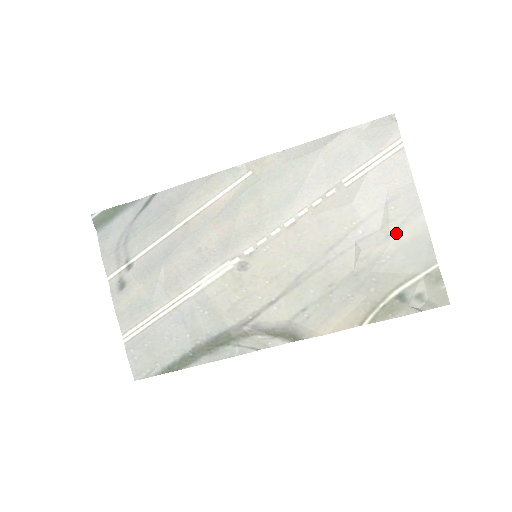
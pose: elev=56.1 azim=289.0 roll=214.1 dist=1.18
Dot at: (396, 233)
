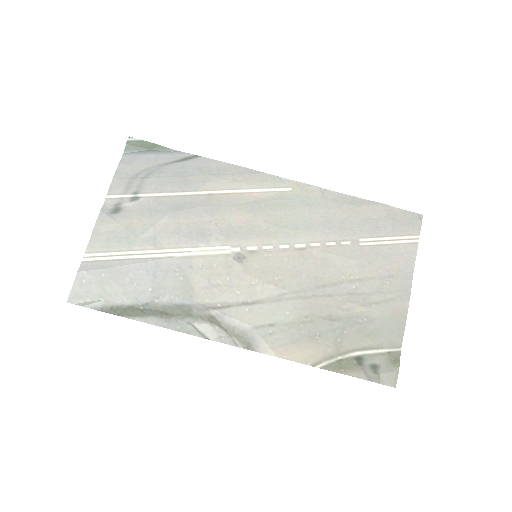
Dot at: (381, 304)
